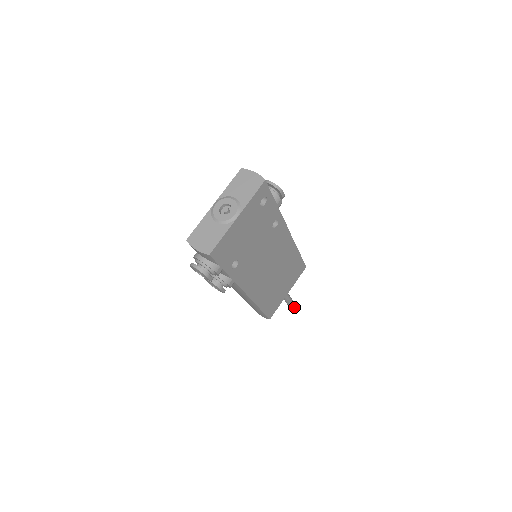
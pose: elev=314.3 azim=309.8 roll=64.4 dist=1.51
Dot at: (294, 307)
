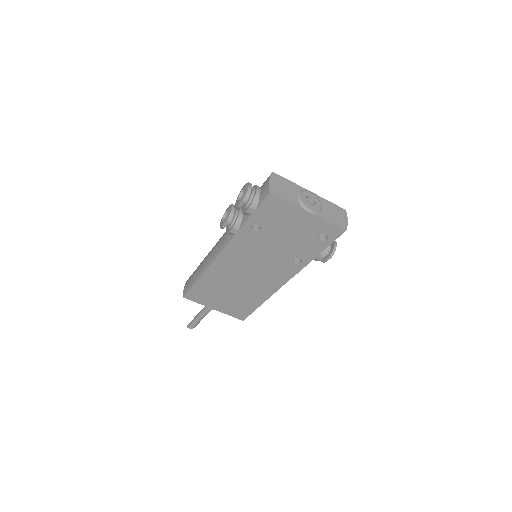
Dot at: (191, 327)
